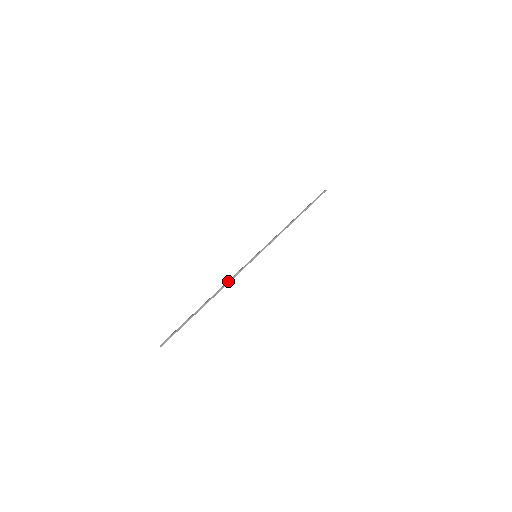
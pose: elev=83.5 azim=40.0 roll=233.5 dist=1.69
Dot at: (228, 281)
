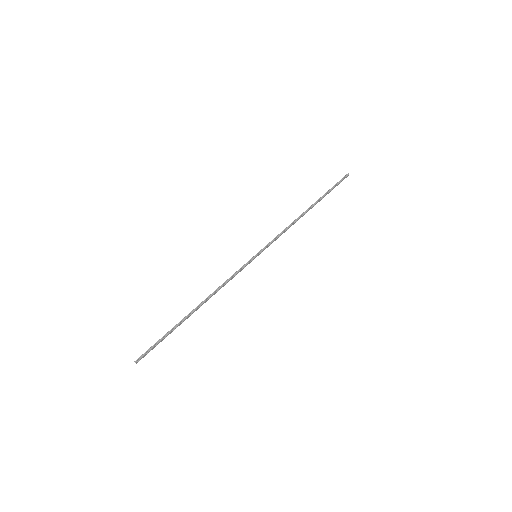
Dot at: (219, 286)
